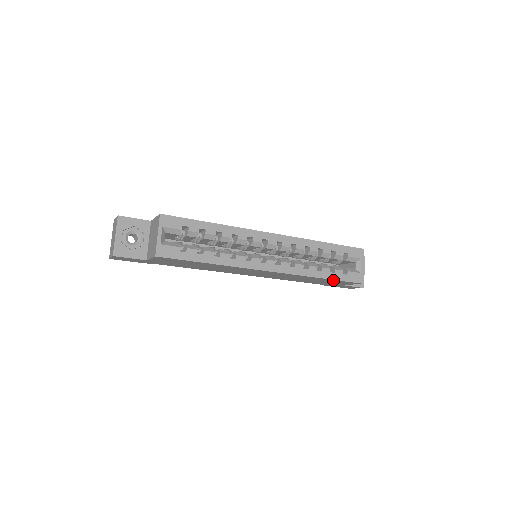
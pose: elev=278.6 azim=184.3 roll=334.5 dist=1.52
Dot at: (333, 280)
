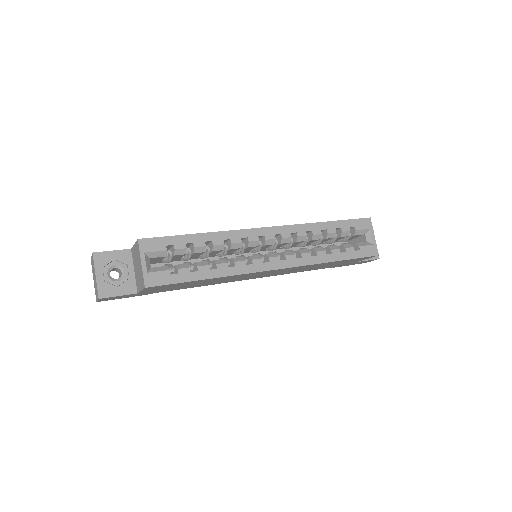
Dot at: (346, 260)
